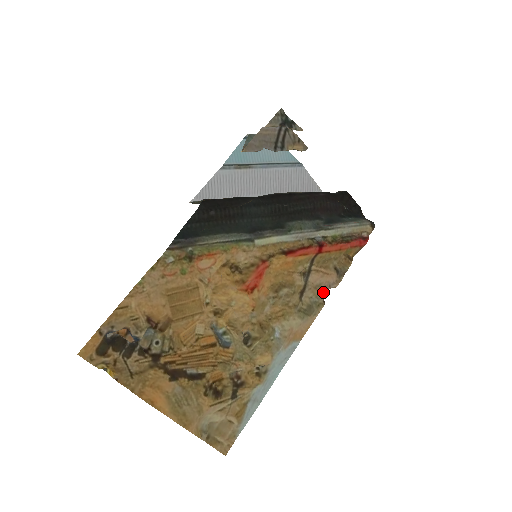
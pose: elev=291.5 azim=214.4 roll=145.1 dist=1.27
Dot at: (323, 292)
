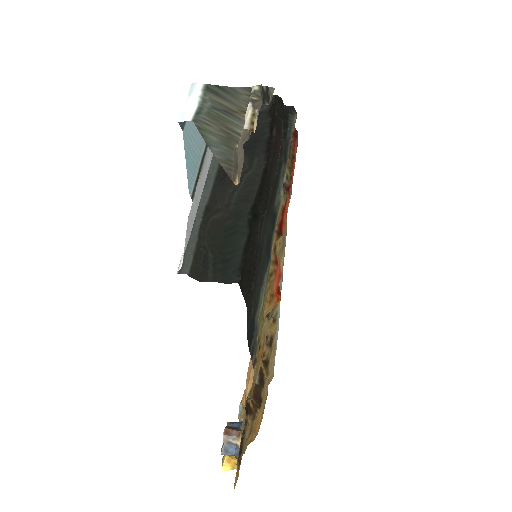
Dot at: occluded
